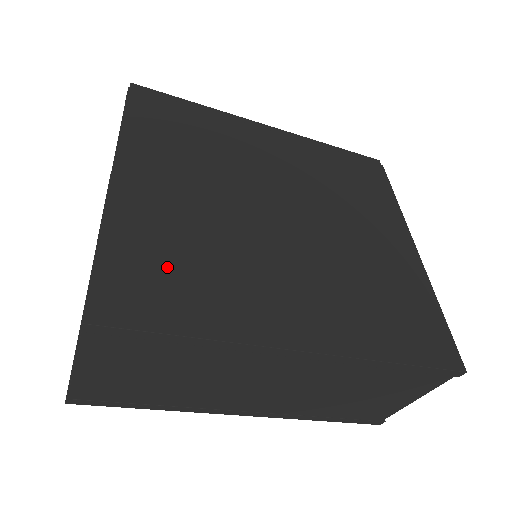
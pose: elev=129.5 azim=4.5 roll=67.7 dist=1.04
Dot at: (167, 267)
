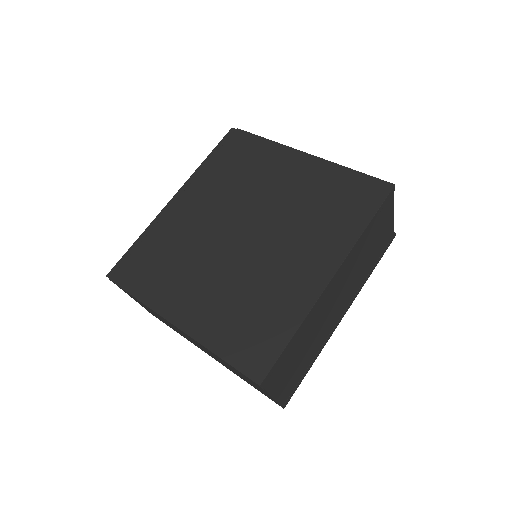
Dot at: (248, 326)
